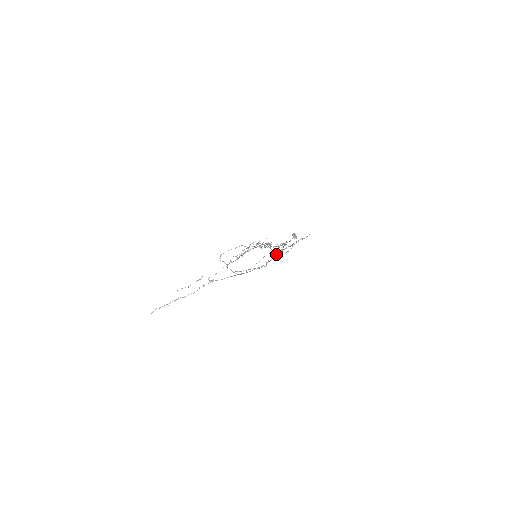
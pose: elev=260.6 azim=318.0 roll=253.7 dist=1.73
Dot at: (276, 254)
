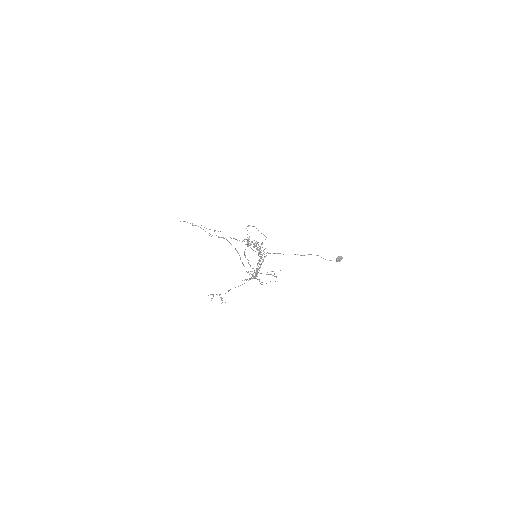
Dot at: occluded
